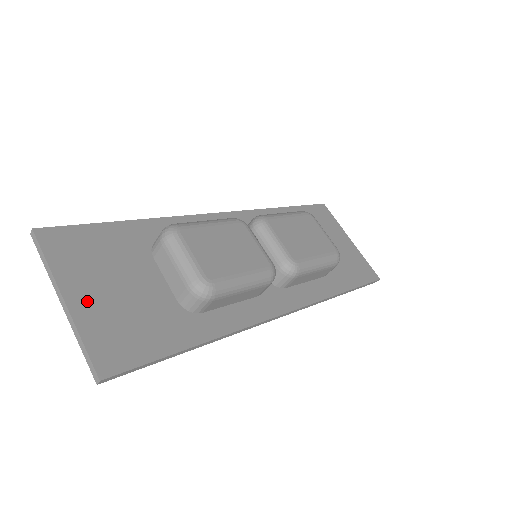
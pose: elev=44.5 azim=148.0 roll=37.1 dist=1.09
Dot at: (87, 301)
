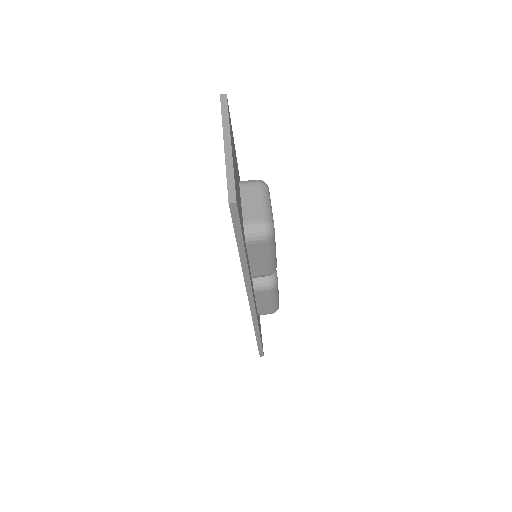
Dot at: occluded
